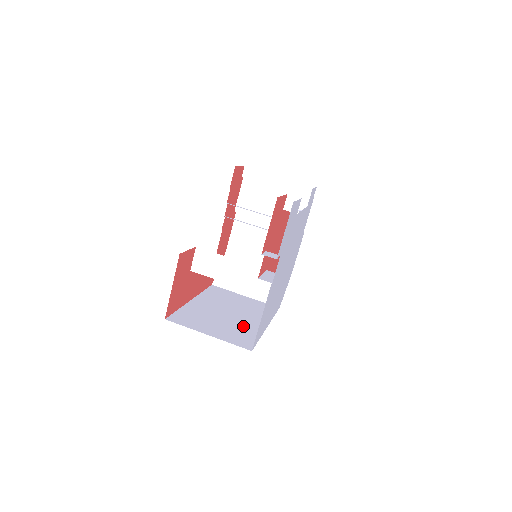
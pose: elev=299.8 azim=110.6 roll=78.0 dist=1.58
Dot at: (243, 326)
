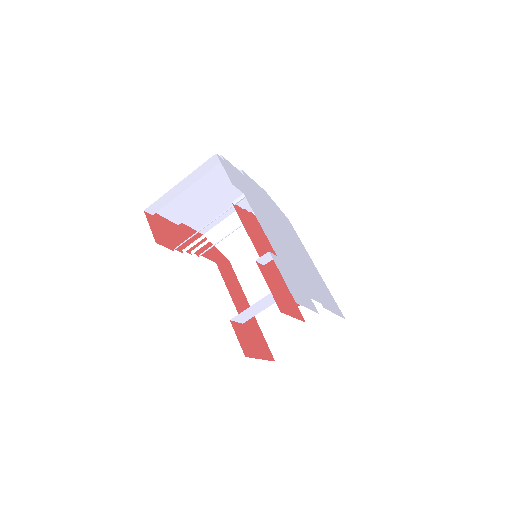
Dot at: occluded
